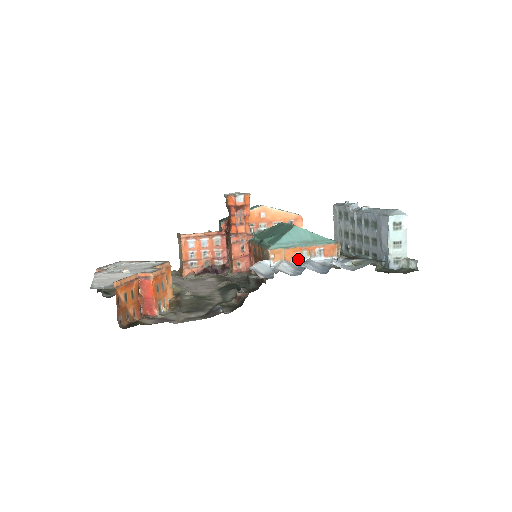
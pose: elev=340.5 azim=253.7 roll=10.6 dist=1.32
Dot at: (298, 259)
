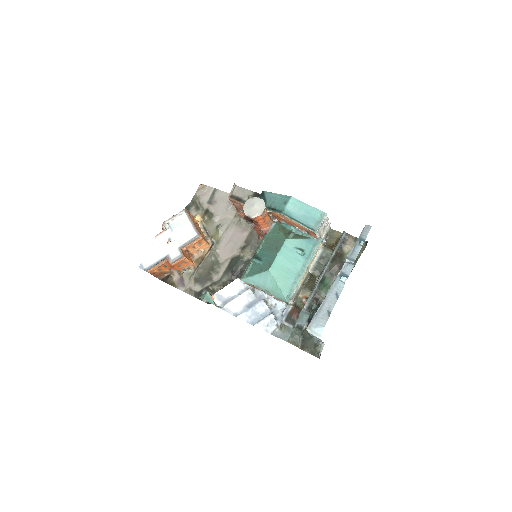
Dot at: (262, 291)
